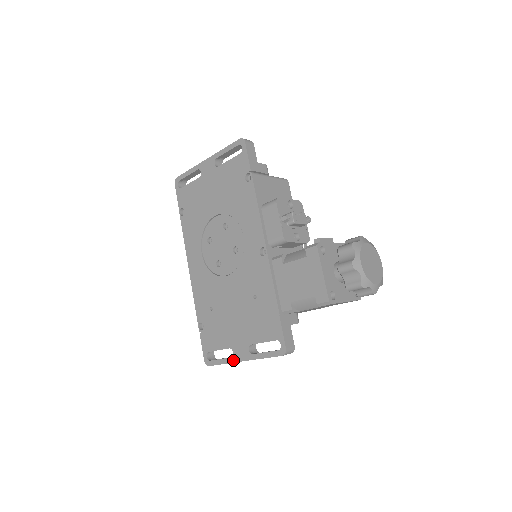
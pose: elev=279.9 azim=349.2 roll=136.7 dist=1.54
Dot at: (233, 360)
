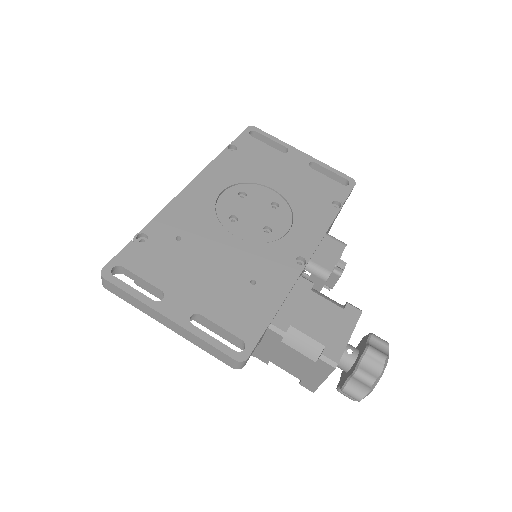
Dot at: (154, 305)
